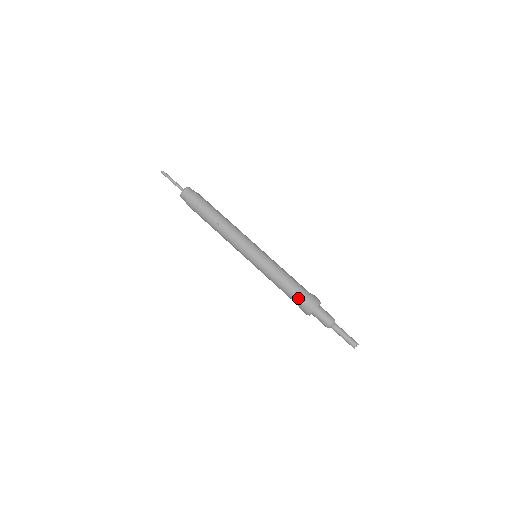
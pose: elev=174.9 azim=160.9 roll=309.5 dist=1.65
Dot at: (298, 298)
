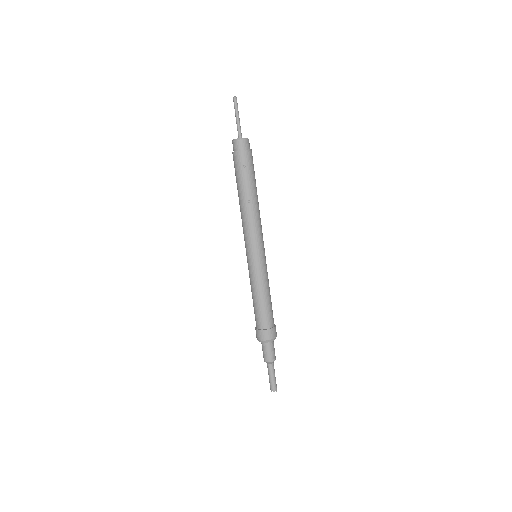
Dot at: (264, 322)
